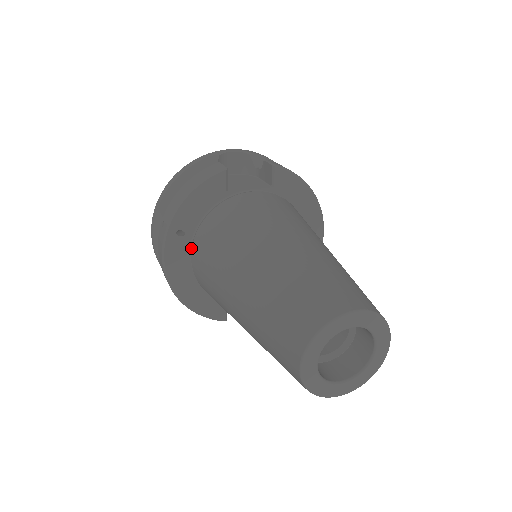
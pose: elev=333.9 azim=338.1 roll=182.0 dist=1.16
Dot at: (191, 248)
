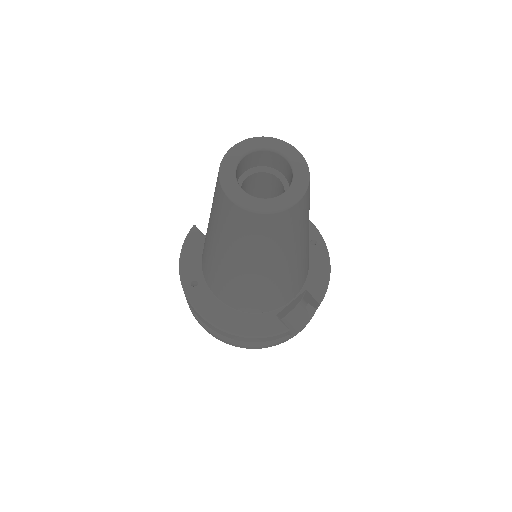
Dot at: (210, 289)
